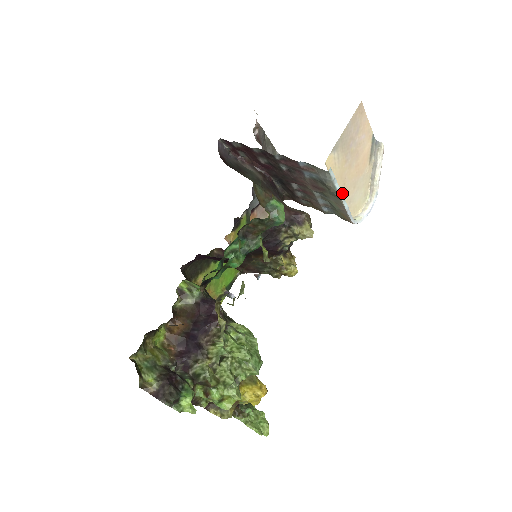
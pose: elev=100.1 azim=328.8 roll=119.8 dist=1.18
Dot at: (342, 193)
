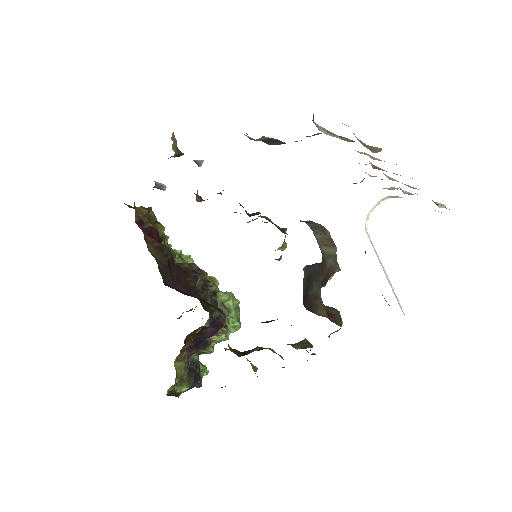
Dot at: (387, 276)
